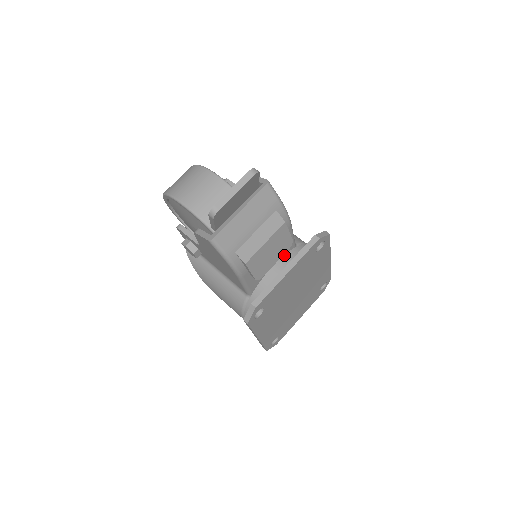
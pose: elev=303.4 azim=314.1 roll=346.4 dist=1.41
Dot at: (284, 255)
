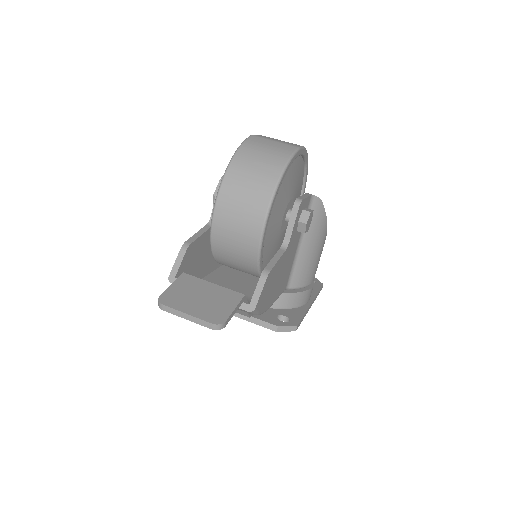
Dot at: occluded
